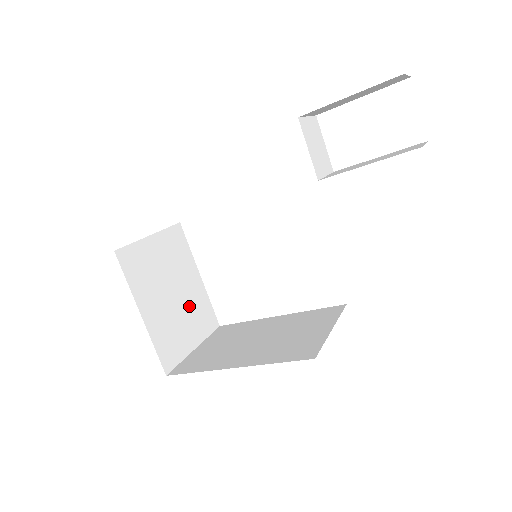
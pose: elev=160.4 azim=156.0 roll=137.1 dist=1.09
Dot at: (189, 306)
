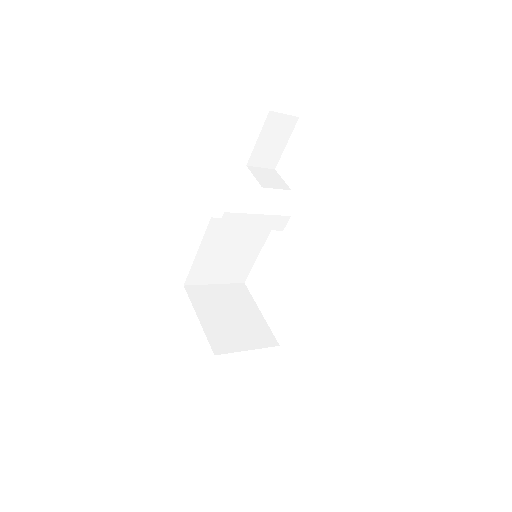
Dot at: (246, 326)
